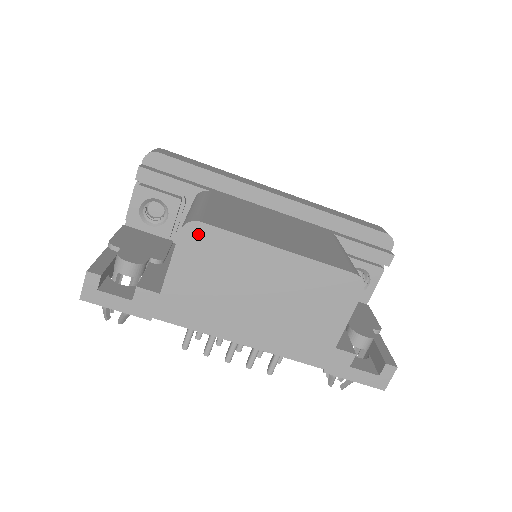
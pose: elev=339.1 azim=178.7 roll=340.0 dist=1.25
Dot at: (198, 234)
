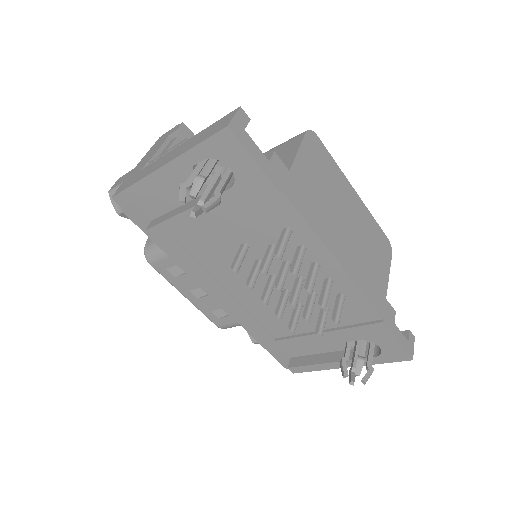
Dot at: (316, 143)
